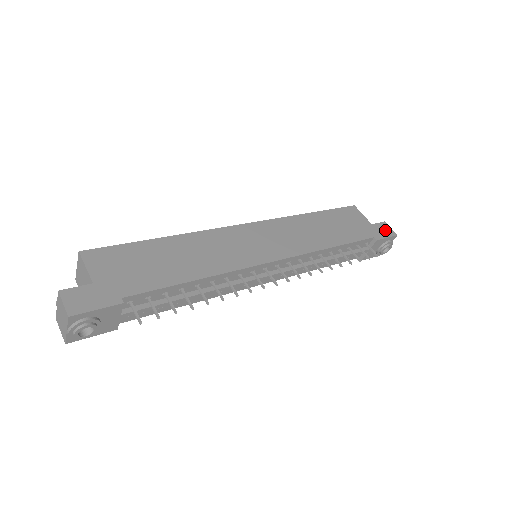
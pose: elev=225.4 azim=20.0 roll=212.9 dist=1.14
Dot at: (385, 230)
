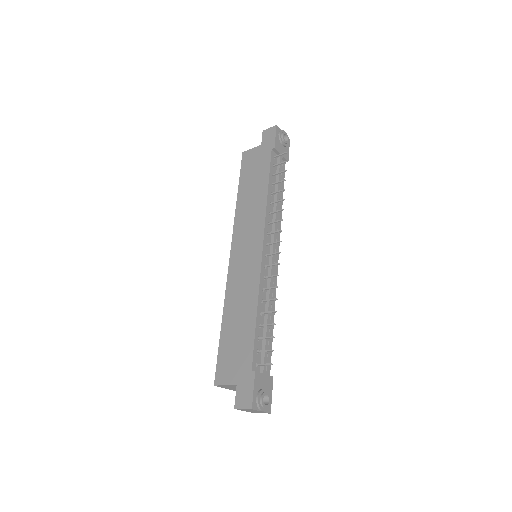
Dot at: (269, 135)
